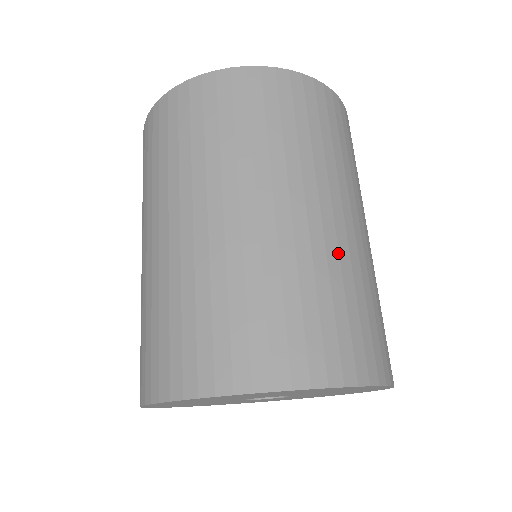
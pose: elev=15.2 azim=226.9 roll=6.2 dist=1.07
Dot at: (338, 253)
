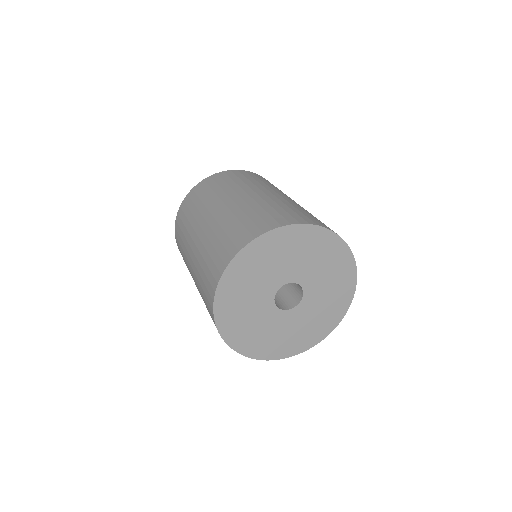
Dot at: (294, 203)
